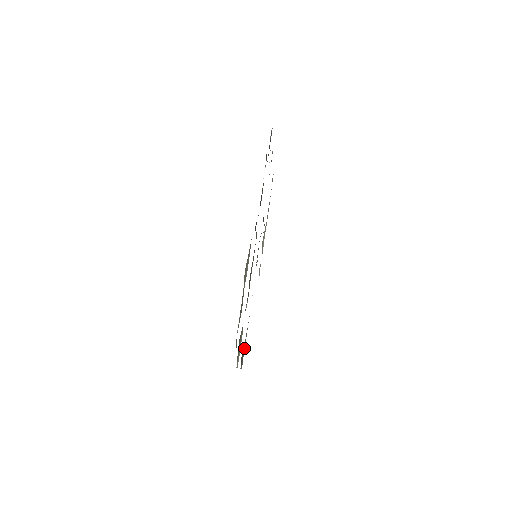
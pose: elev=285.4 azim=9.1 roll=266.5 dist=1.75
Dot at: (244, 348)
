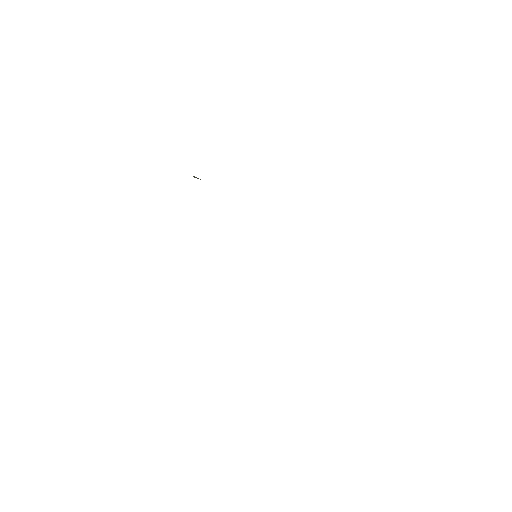
Dot at: occluded
